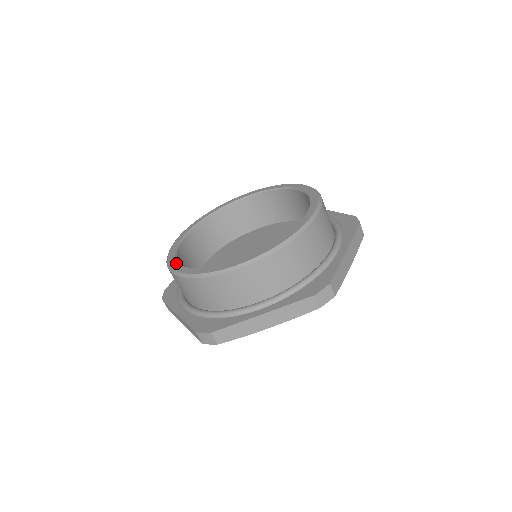
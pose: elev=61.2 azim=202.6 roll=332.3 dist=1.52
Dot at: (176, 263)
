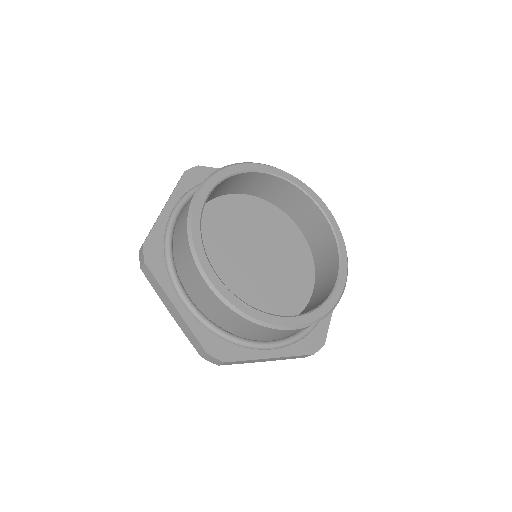
Dot at: (212, 270)
